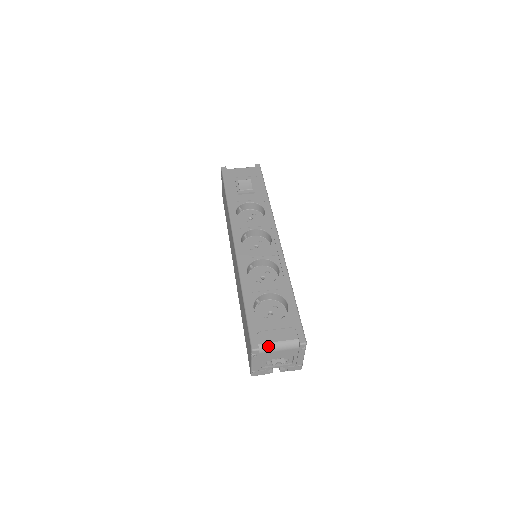
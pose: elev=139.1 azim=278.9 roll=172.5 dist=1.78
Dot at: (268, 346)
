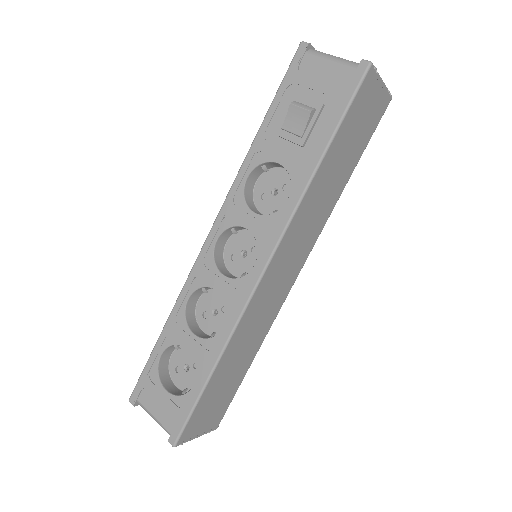
Dot at: (145, 410)
